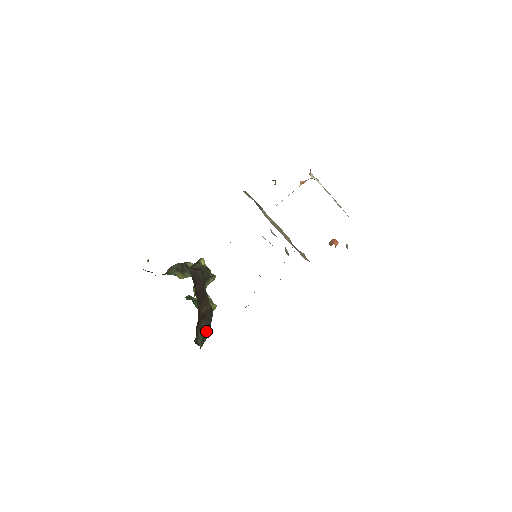
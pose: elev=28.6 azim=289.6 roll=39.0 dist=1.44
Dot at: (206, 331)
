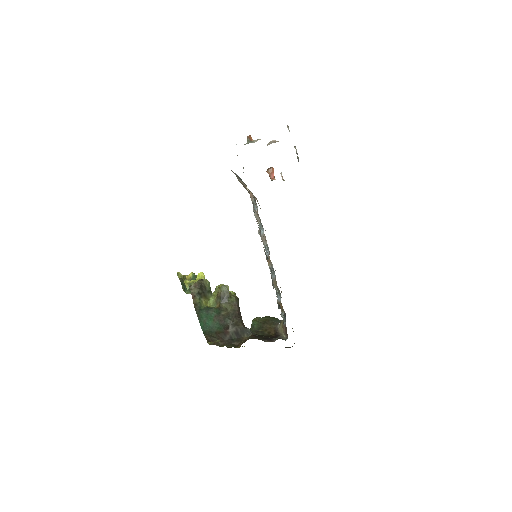
Dot at: occluded
